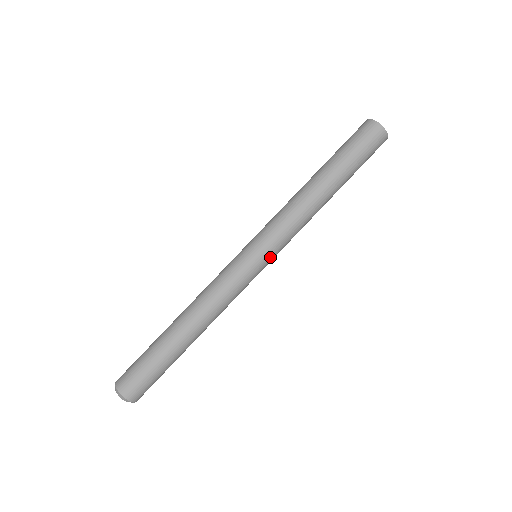
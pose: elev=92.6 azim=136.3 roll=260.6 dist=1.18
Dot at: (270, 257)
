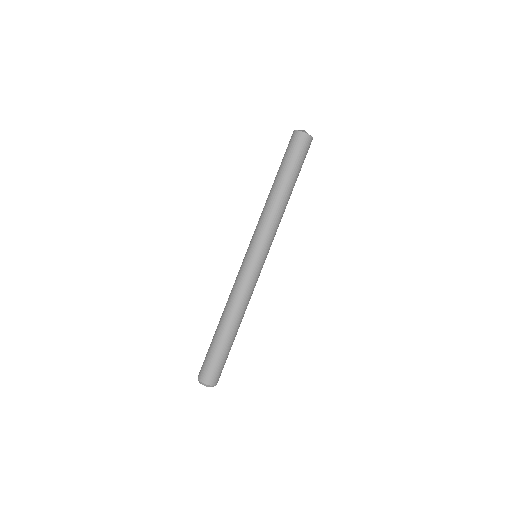
Dot at: (267, 254)
